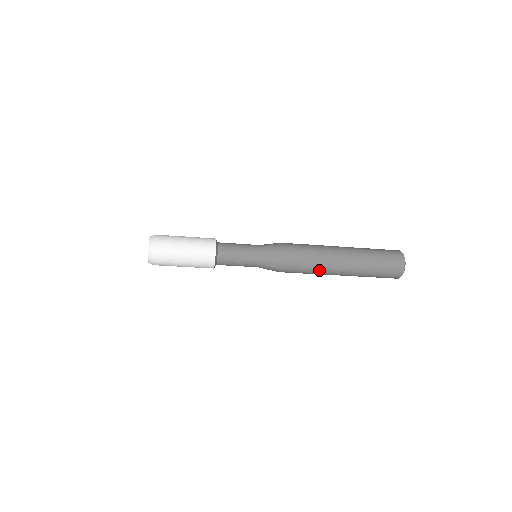
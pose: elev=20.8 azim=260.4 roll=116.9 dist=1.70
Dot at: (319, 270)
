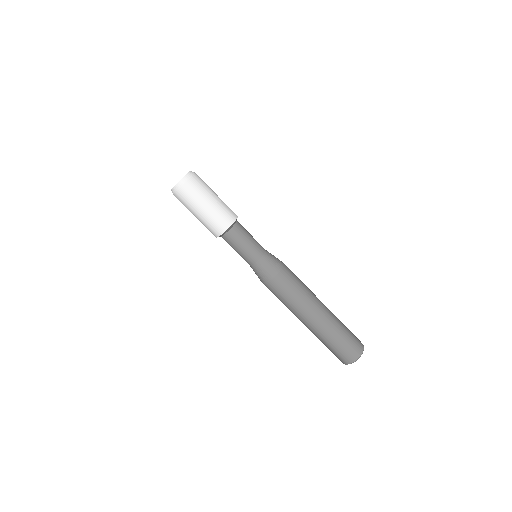
Dot at: (299, 304)
